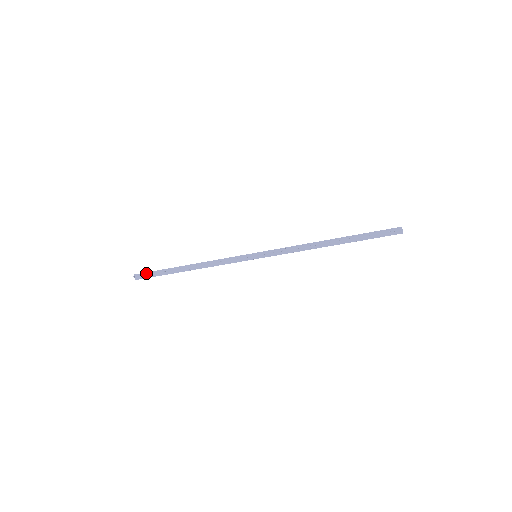
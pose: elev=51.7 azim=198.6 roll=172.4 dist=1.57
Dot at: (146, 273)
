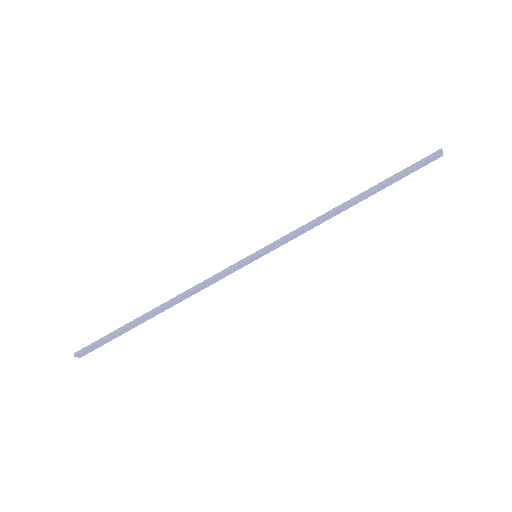
Dot at: (94, 344)
